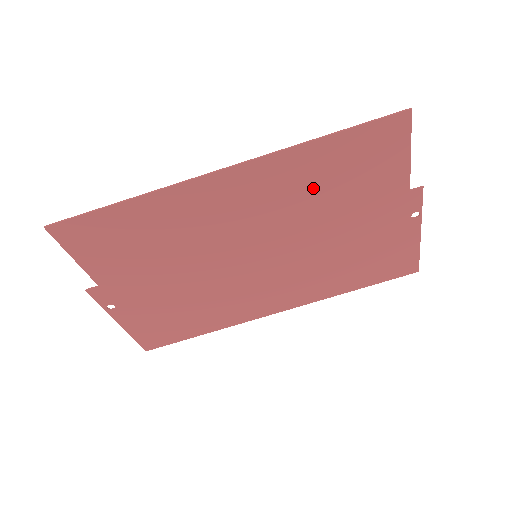
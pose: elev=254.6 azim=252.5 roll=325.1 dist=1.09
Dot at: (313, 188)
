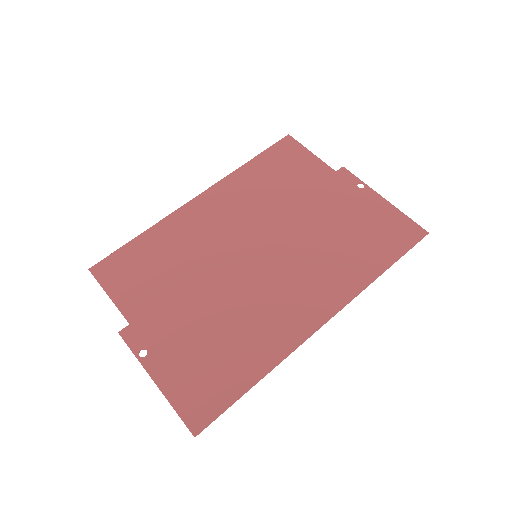
Dot at: (264, 190)
